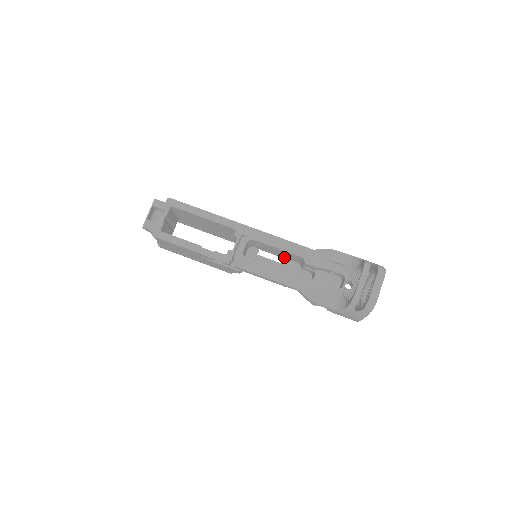
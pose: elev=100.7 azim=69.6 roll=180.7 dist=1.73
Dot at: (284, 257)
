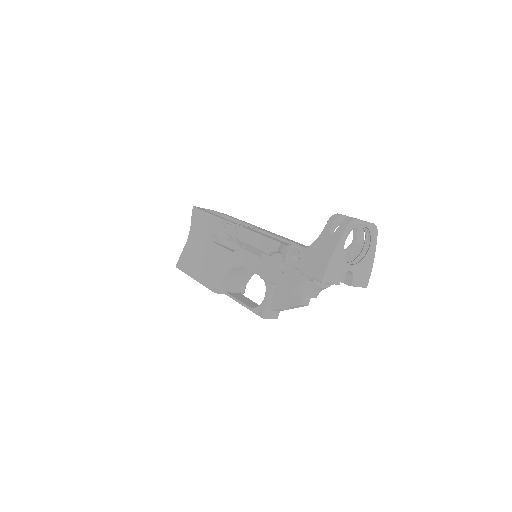
Dot at: occluded
